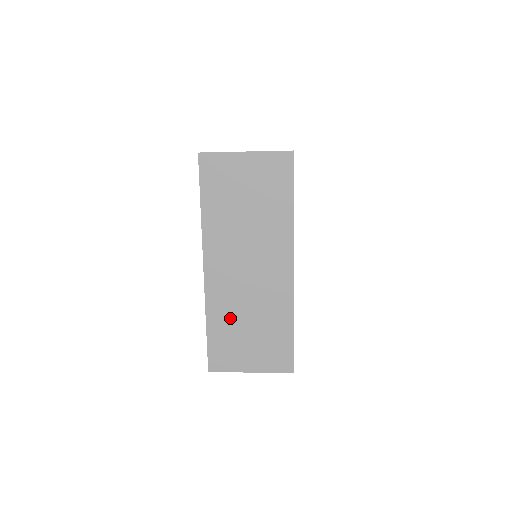
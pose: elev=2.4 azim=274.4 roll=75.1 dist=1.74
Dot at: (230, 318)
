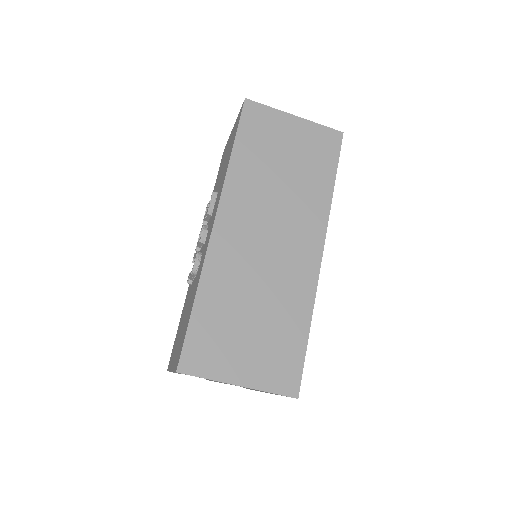
Dot at: (230, 297)
